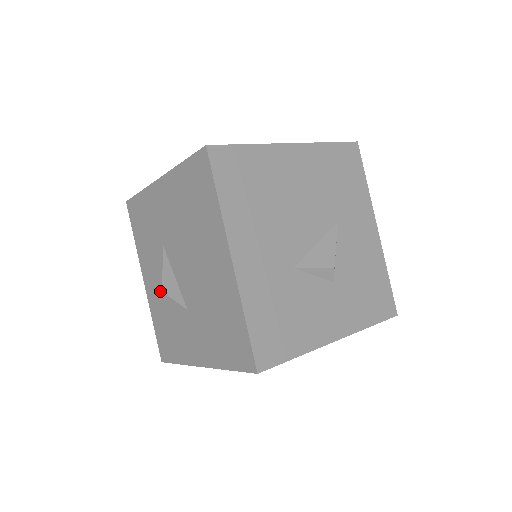
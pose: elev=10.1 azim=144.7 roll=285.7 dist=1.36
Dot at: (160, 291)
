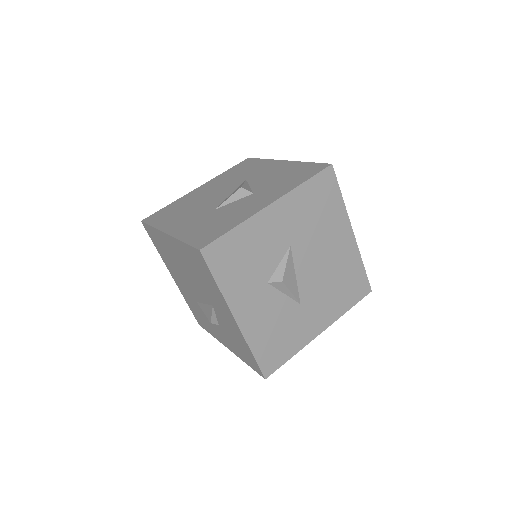
Dot at: (221, 331)
